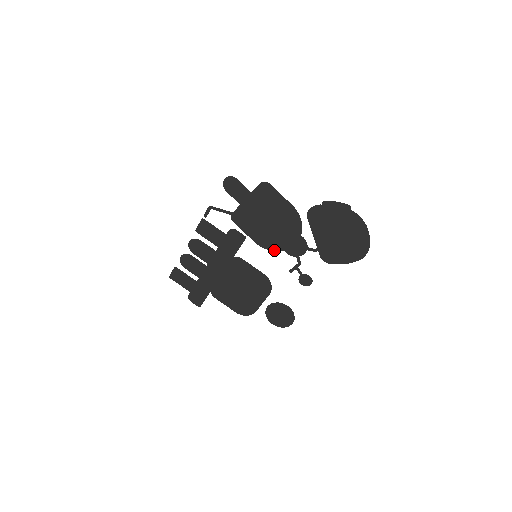
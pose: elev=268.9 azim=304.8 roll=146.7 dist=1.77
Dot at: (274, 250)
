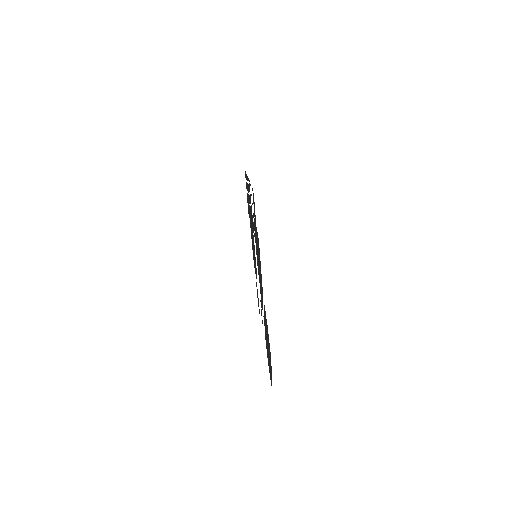
Dot at: occluded
